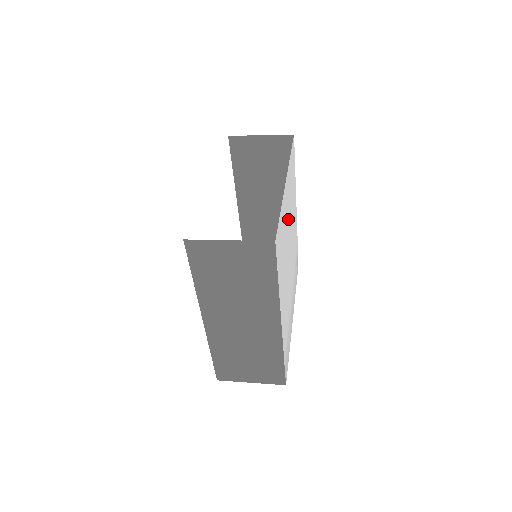
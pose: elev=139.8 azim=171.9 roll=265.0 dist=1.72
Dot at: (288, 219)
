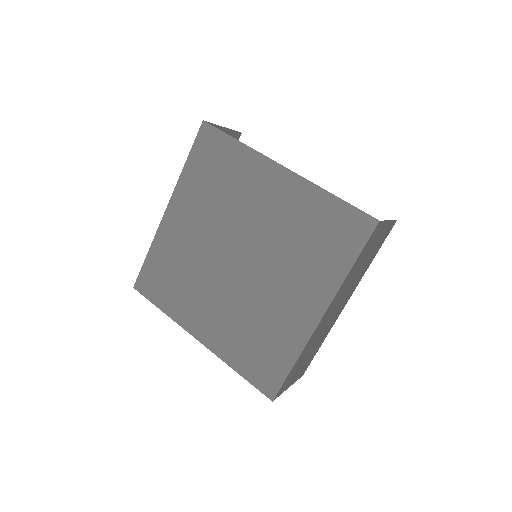
Dot at: occluded
